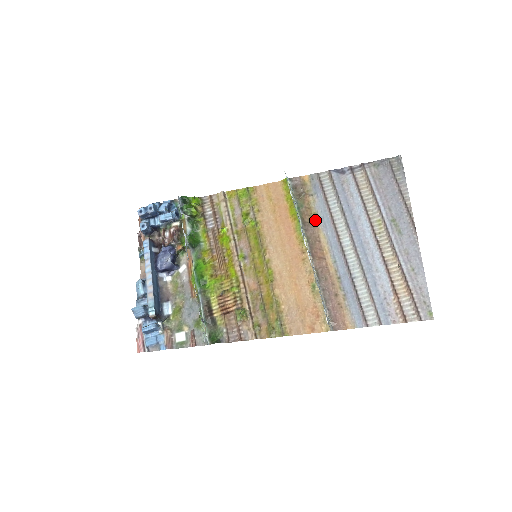
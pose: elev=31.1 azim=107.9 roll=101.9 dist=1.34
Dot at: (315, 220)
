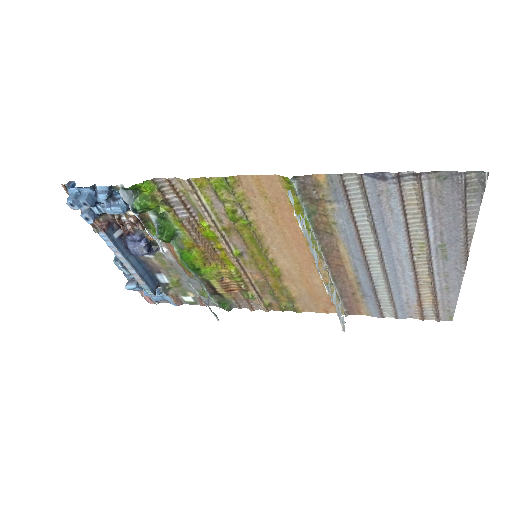
Dot at: (333, 230)
